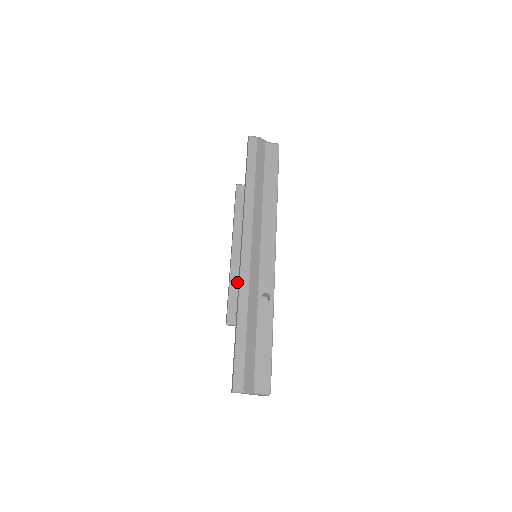
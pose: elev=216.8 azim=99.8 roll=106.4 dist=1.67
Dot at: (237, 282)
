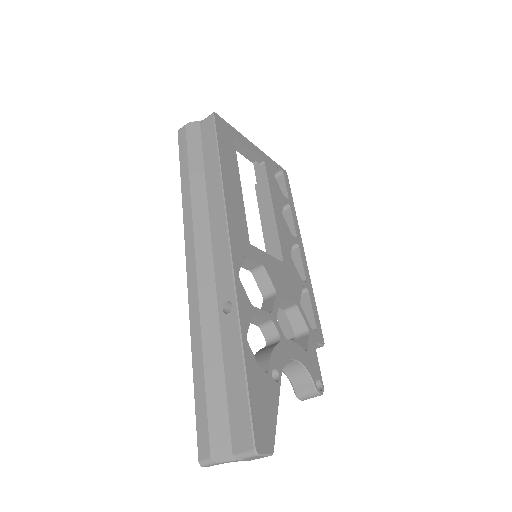
Dot at: occluded
